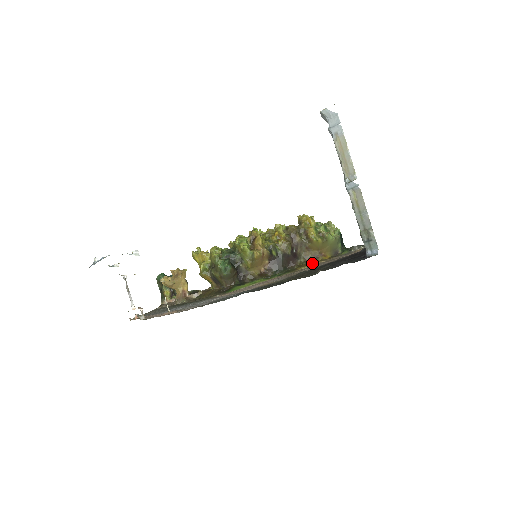
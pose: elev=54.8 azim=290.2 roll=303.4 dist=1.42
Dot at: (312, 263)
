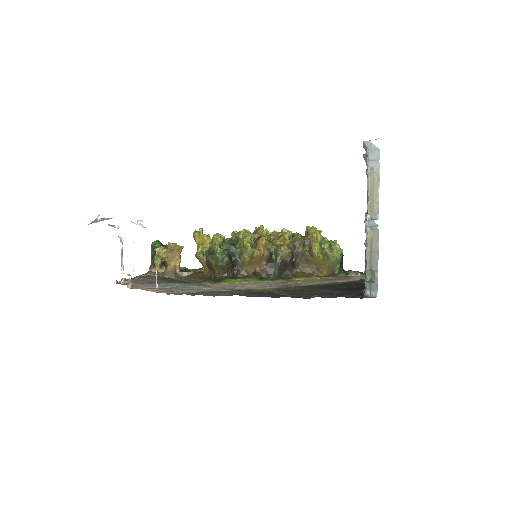
Dot at: (307, 276)
